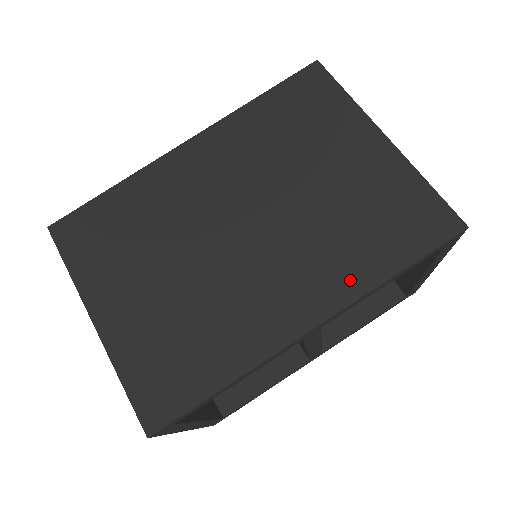
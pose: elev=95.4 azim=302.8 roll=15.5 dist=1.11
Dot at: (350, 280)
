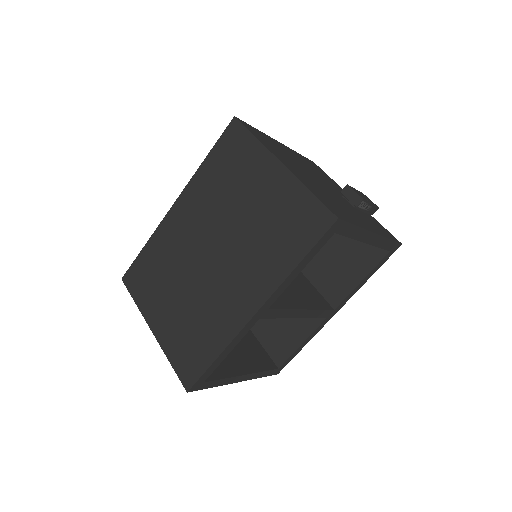
Dot at: (272, 275)
